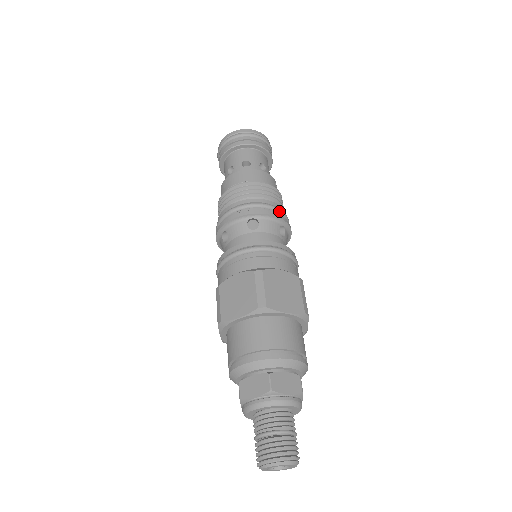
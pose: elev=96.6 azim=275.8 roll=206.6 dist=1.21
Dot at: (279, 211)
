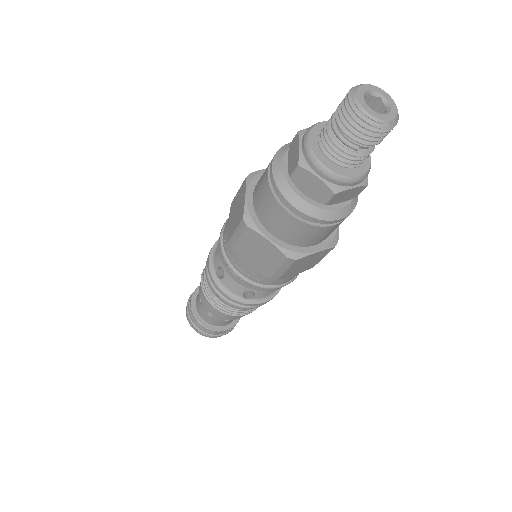
Dot at: occluded
